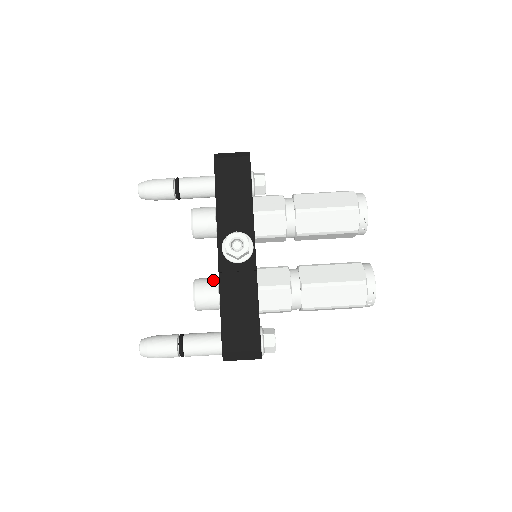
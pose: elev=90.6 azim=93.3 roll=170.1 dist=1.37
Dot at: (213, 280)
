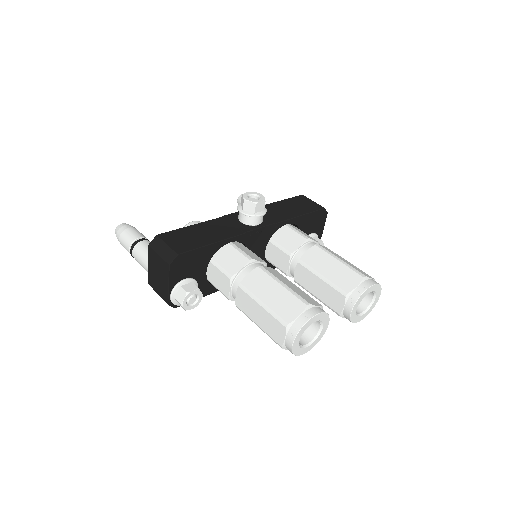
Dot at: occluded
